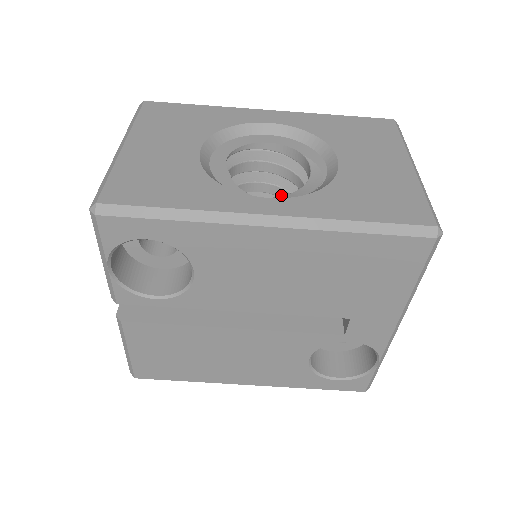
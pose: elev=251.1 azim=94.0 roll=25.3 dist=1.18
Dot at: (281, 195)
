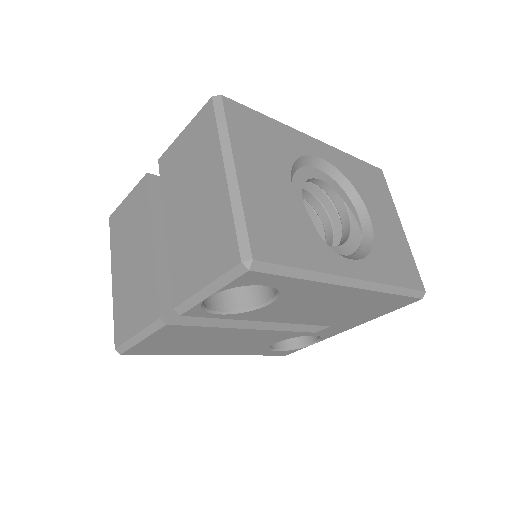
Dot at: occluded
